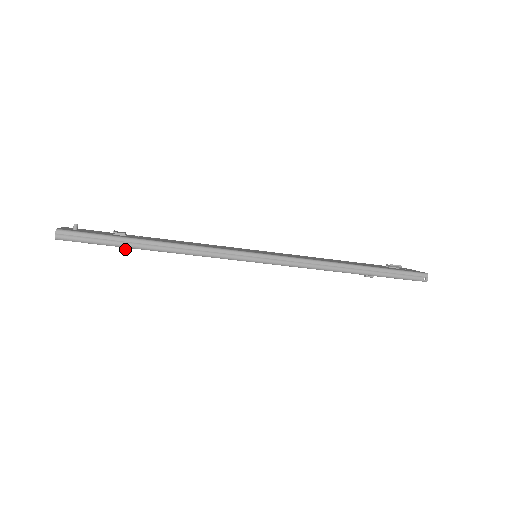
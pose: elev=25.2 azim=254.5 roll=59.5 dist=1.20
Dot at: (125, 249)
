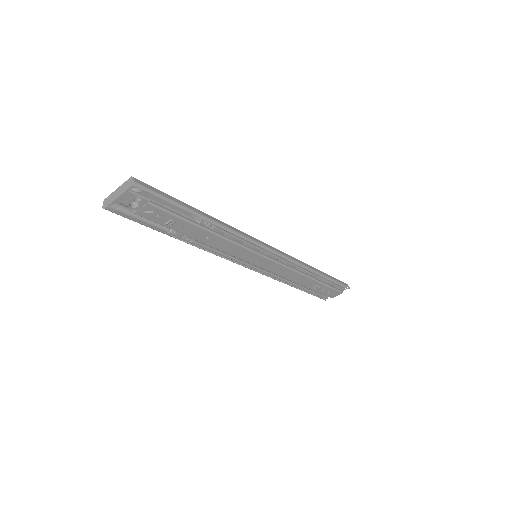
Dot at: (175, 221)
